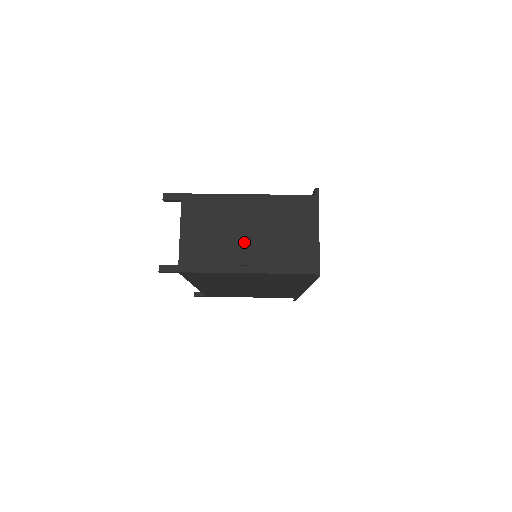
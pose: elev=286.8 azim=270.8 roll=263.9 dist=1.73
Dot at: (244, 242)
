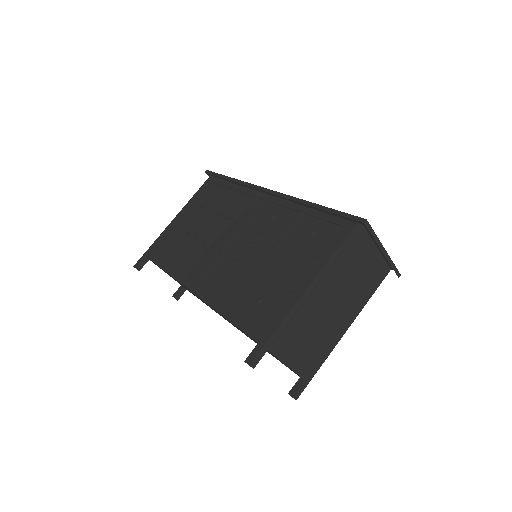
Dot at: (335, 314)
